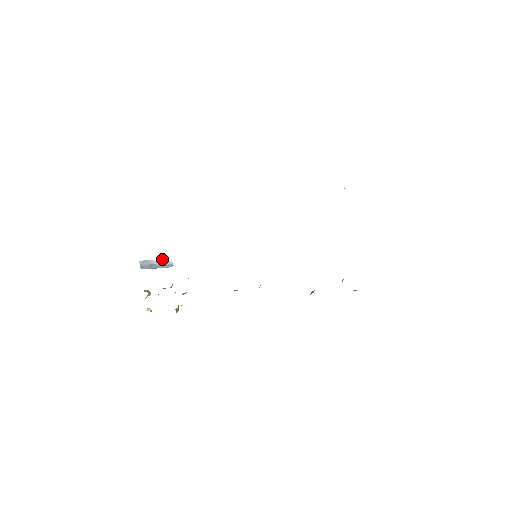
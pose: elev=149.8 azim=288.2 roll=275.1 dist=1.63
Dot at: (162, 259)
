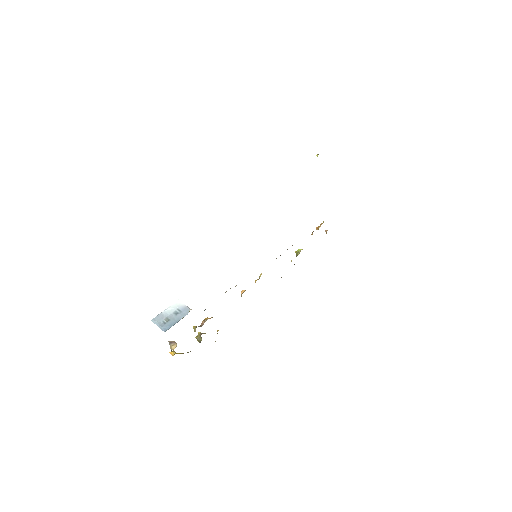
Dot at: (171, 305)
